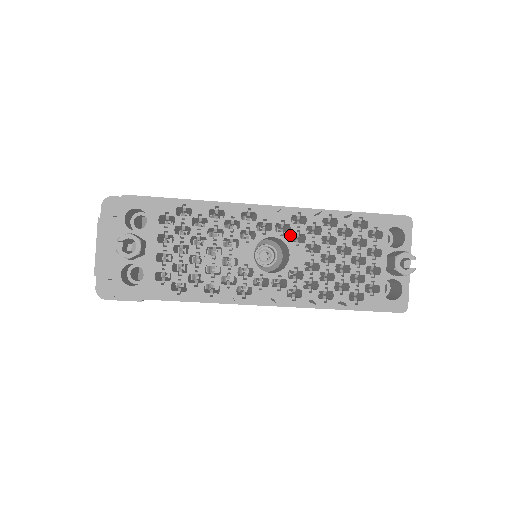
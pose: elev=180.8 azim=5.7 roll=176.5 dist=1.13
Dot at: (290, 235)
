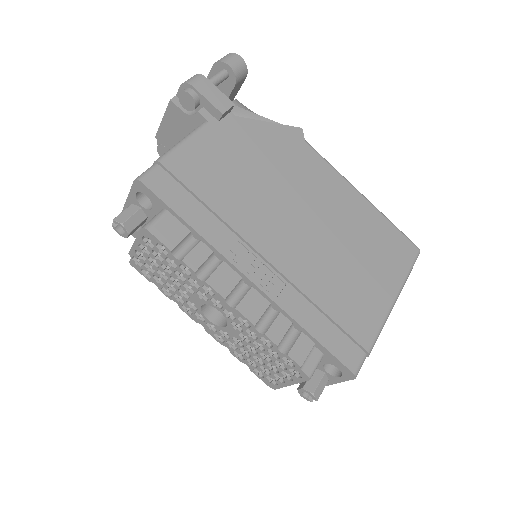
Dot at: occluded
